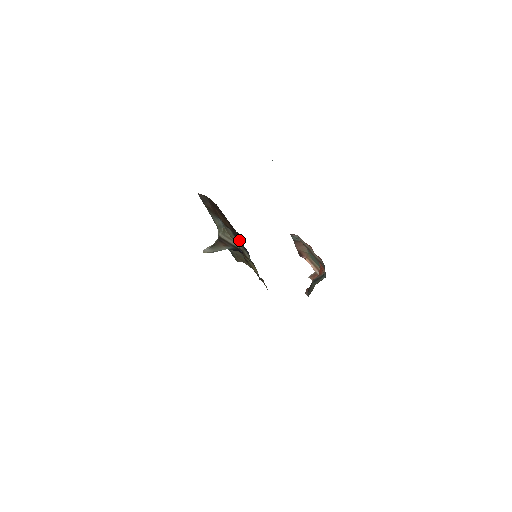
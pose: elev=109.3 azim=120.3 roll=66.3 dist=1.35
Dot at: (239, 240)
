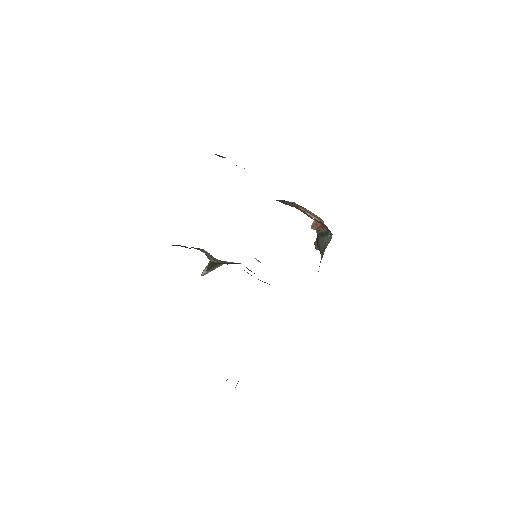
Dot at: occluded
